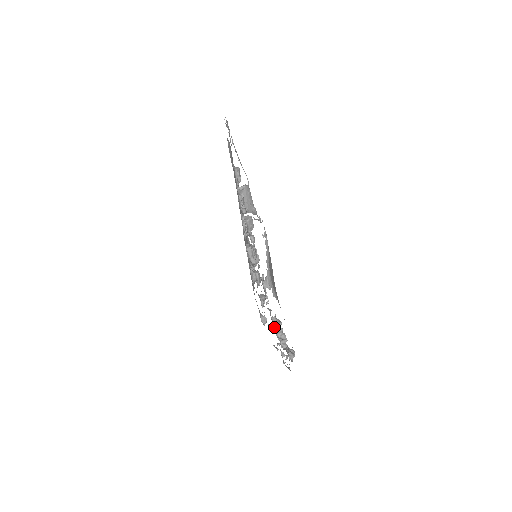
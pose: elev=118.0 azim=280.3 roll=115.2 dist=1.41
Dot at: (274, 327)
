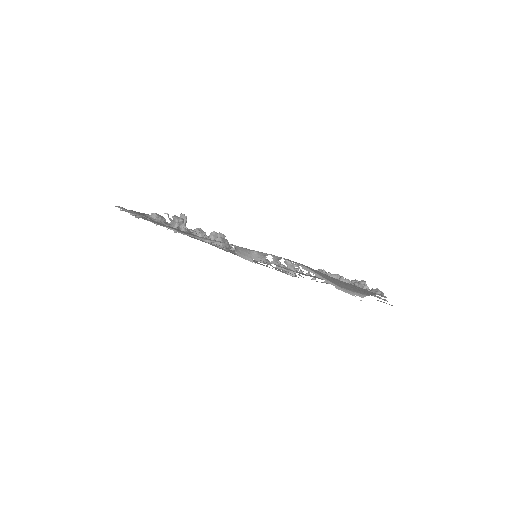
Dot at: occluded
